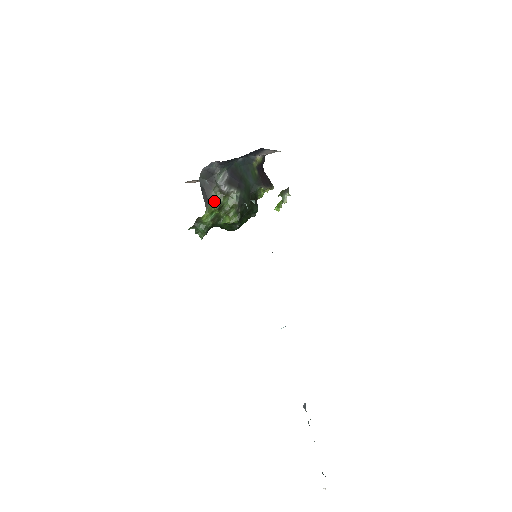
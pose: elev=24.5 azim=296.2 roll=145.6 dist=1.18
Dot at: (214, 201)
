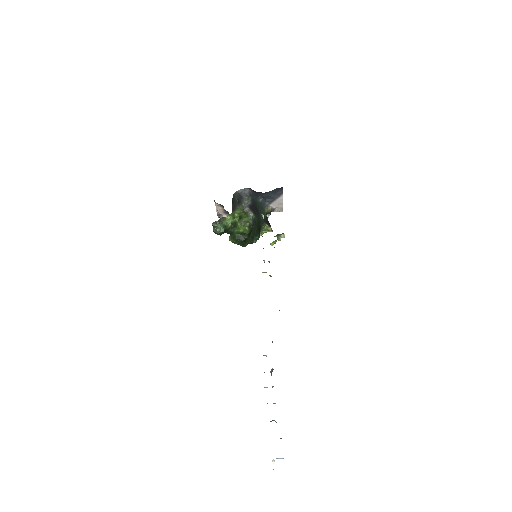
Dot at: (238, 212)
